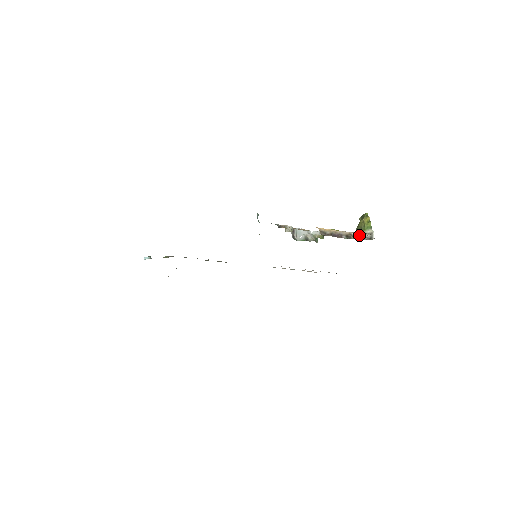
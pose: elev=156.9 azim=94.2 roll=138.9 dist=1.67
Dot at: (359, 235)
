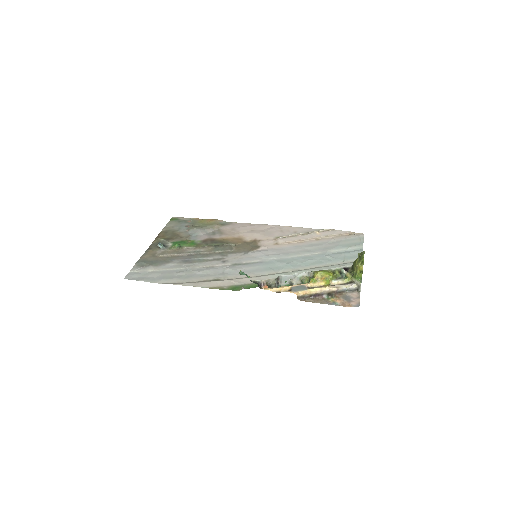
Dot at: (344, 289)
